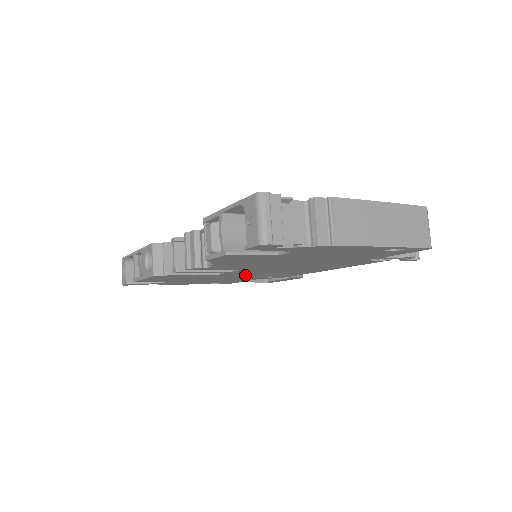
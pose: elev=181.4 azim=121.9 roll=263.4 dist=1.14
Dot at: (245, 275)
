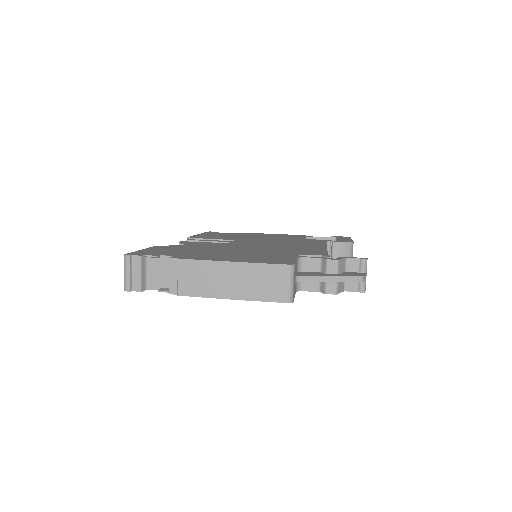
Dot at: occluded
